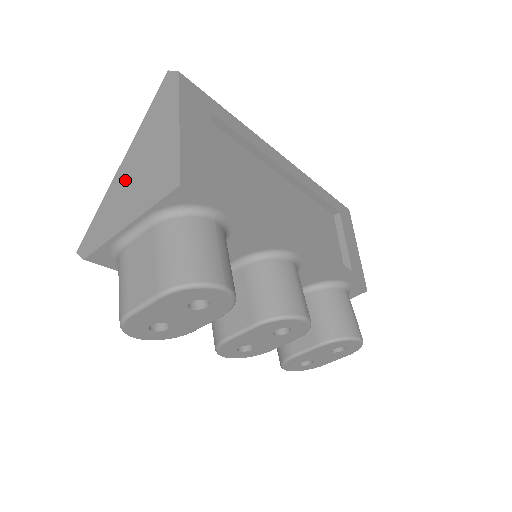
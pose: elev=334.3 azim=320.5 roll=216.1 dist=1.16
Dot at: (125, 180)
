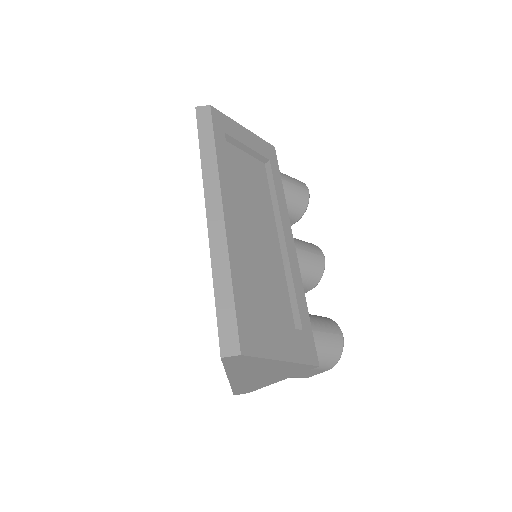
Dot at: (248, 380)
